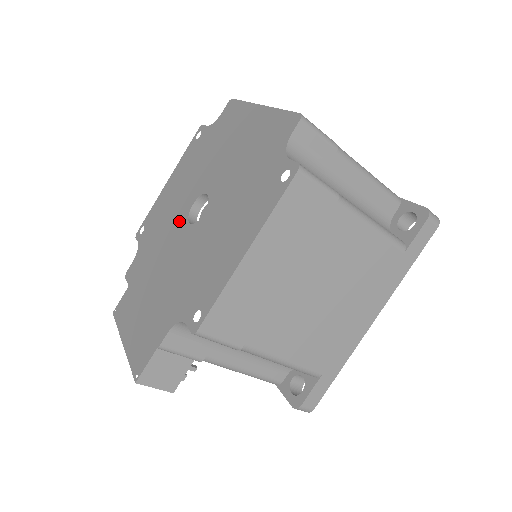
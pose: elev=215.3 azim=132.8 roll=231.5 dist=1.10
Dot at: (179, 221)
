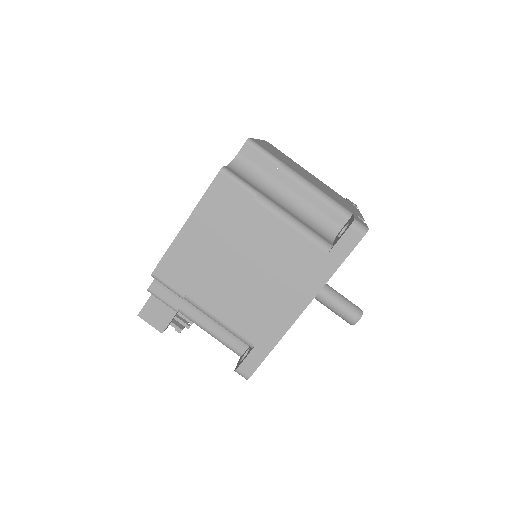
Dot at: occluded
